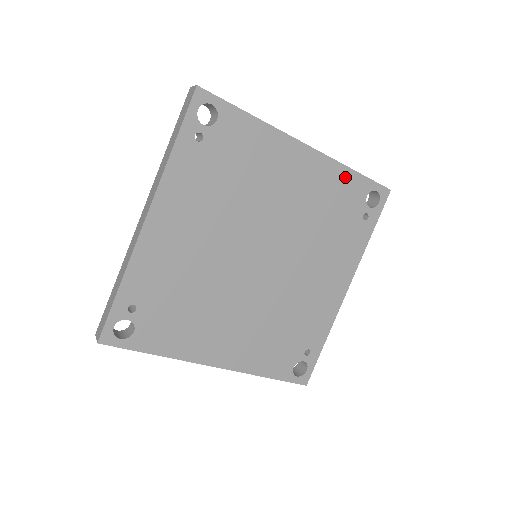
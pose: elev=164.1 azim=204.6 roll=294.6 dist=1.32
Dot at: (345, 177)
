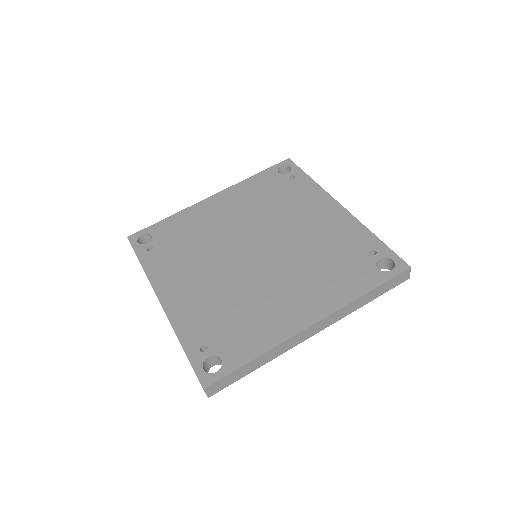
Dot at: (253, 182)
